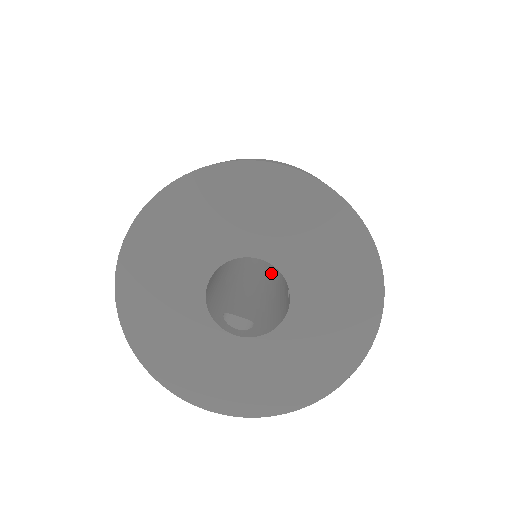
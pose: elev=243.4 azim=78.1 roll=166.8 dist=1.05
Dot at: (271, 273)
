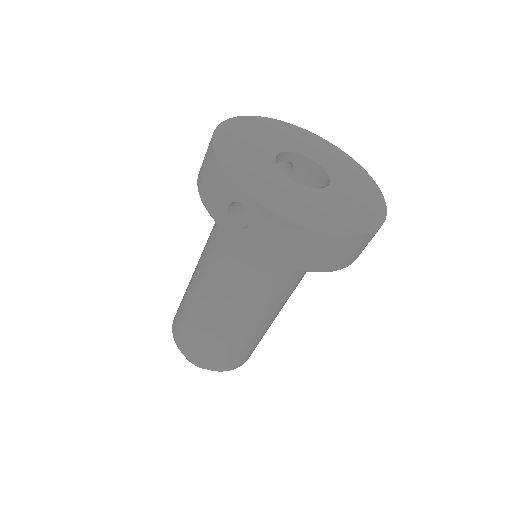
Dot at: occluded
